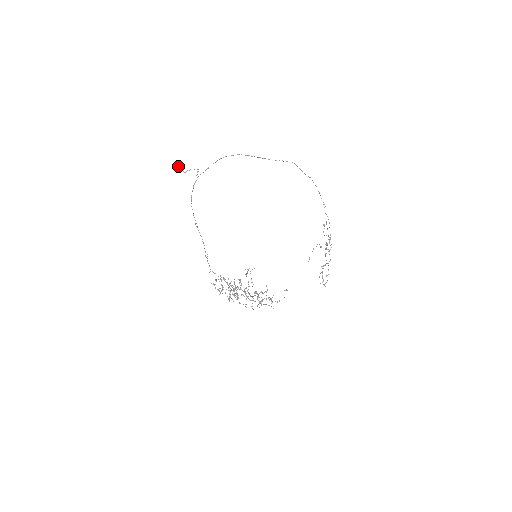
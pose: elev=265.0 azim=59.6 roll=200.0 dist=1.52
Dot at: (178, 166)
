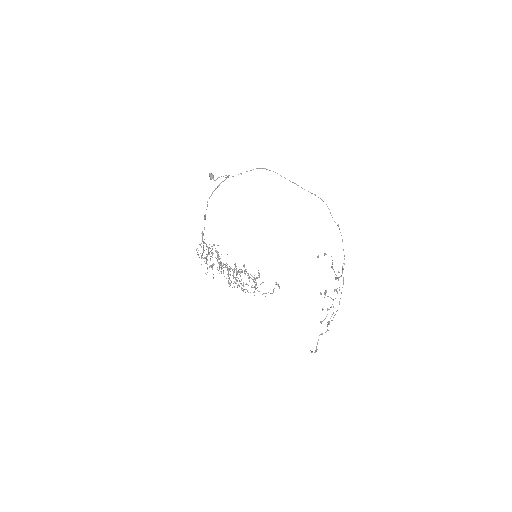
Dot at: (211, 173)
